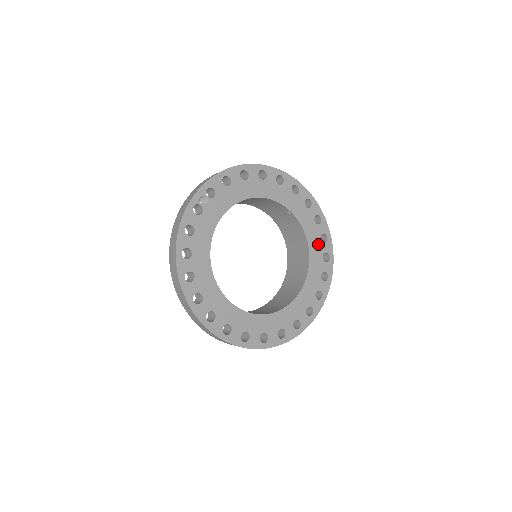
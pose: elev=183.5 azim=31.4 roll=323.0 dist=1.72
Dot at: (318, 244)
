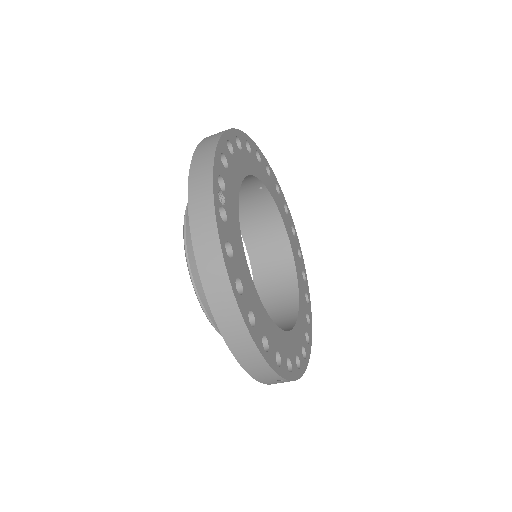
Dot at: (286, 218)
